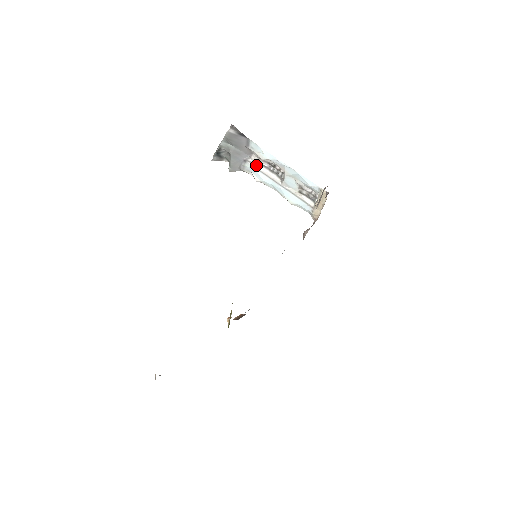
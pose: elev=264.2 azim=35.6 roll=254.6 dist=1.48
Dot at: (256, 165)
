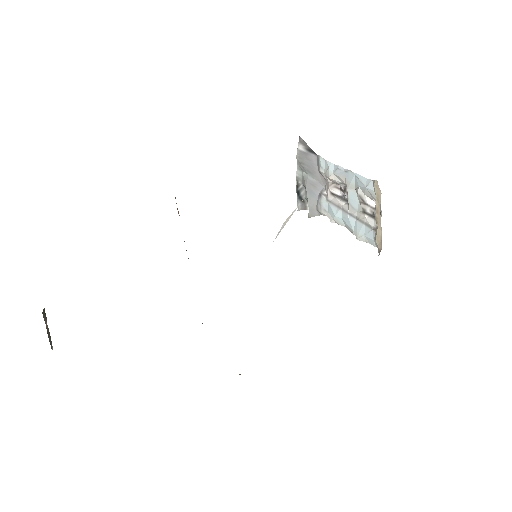
Dot at: (330, 197)
